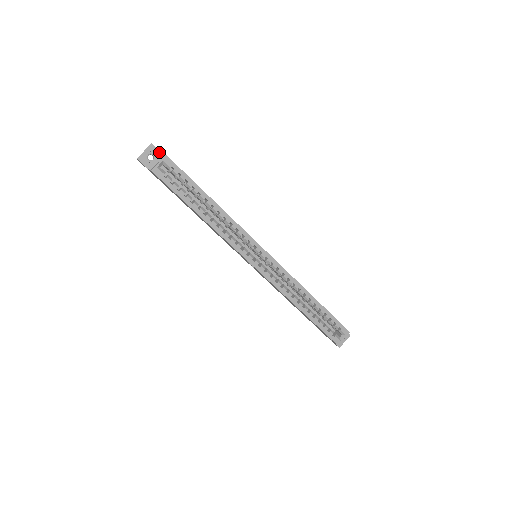
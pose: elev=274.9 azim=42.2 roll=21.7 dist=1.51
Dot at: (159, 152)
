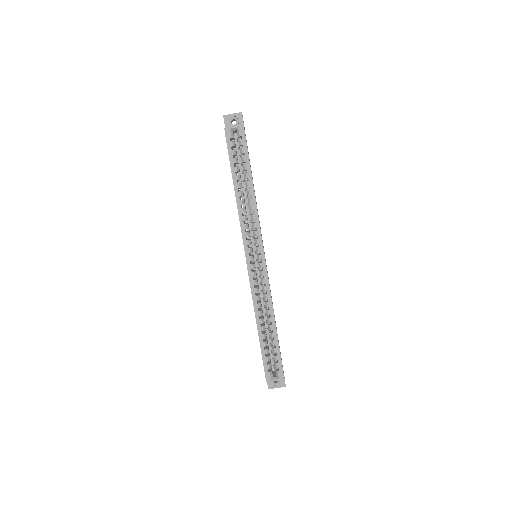
Dot at: (243, 122)
